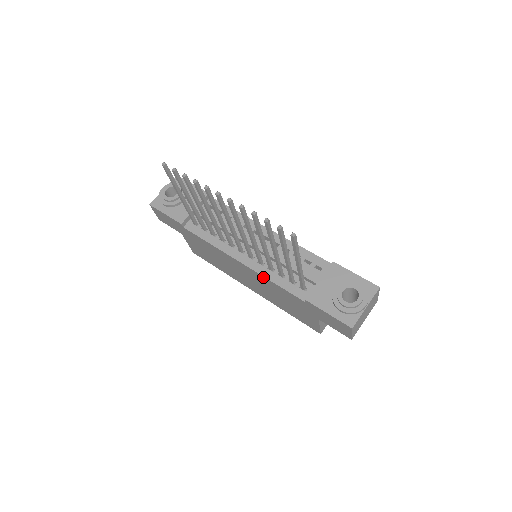
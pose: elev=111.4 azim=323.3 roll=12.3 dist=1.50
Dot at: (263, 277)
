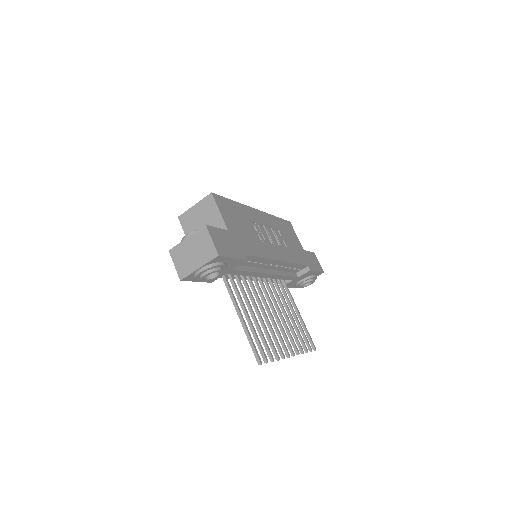
Dot at: occluded
